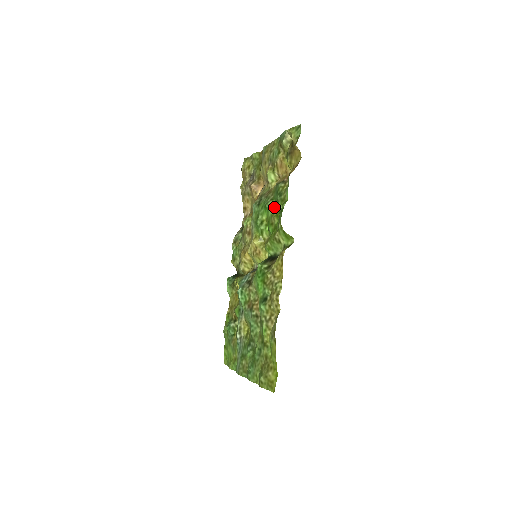
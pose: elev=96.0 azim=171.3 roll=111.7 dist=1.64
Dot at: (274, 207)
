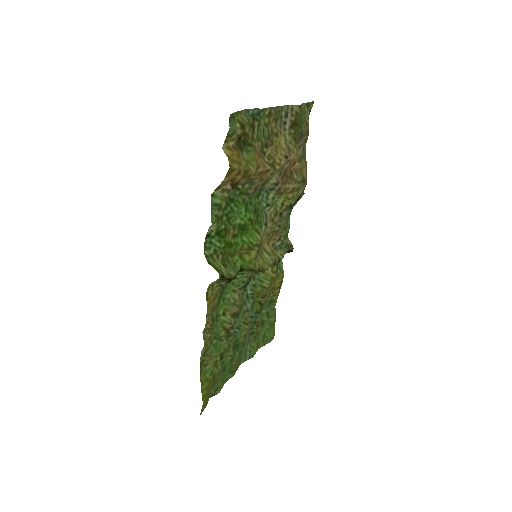
Dot at: (238, 215)
